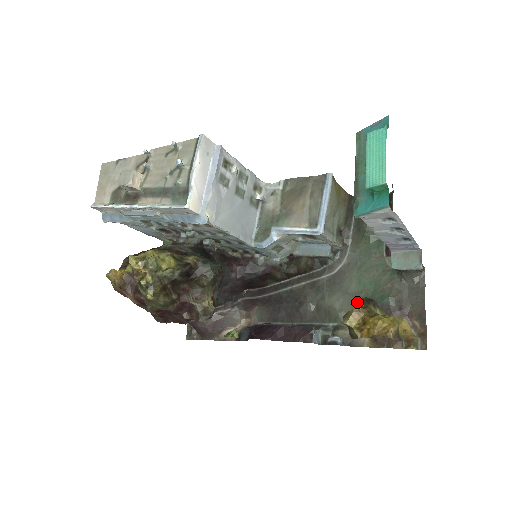
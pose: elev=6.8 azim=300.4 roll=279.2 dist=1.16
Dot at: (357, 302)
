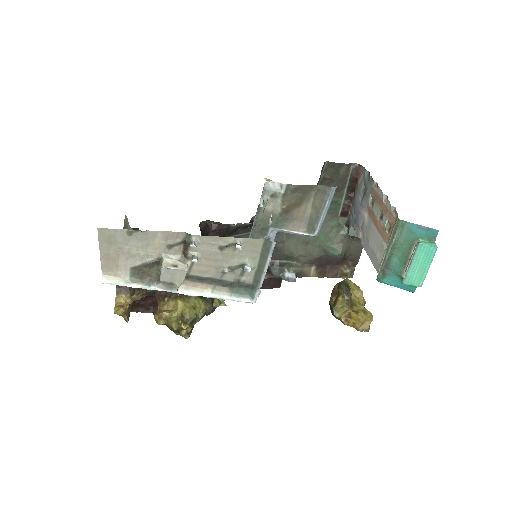
Dot at: (311, 249)
